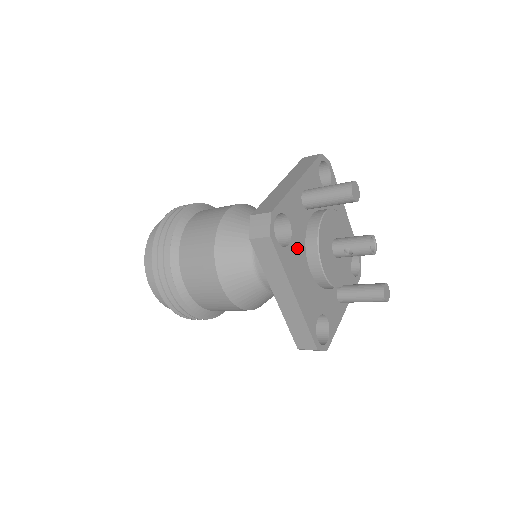
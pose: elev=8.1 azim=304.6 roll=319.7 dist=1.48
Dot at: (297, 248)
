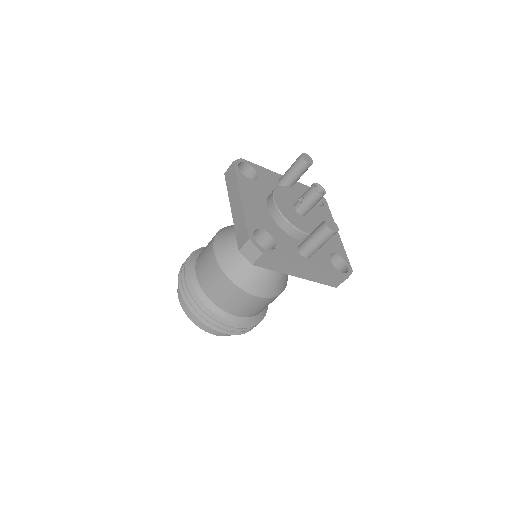
Dot at: (259, 188)
